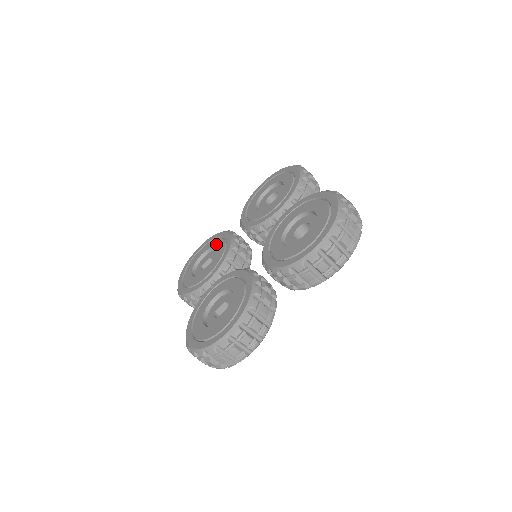
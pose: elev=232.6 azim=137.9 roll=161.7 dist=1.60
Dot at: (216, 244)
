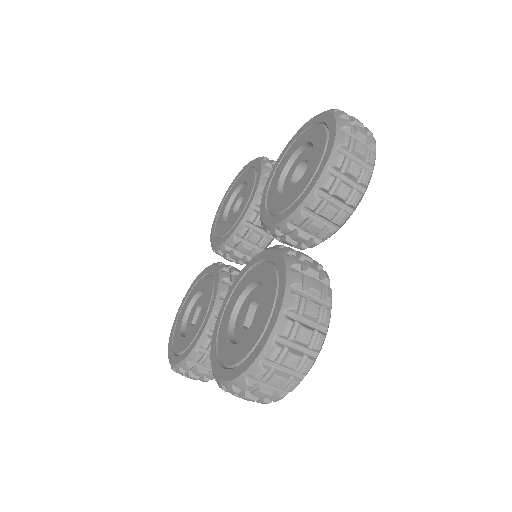
Dot at: (197, 288)
